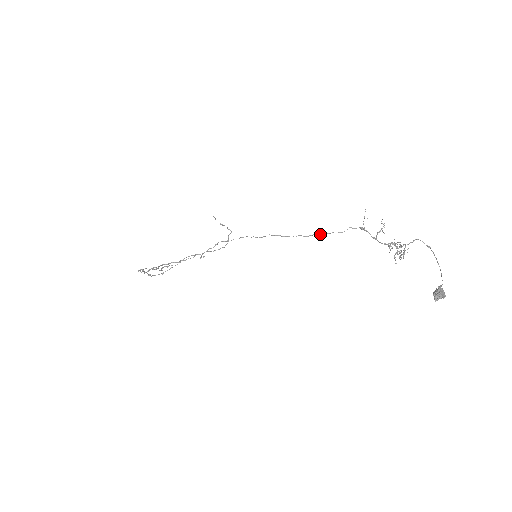
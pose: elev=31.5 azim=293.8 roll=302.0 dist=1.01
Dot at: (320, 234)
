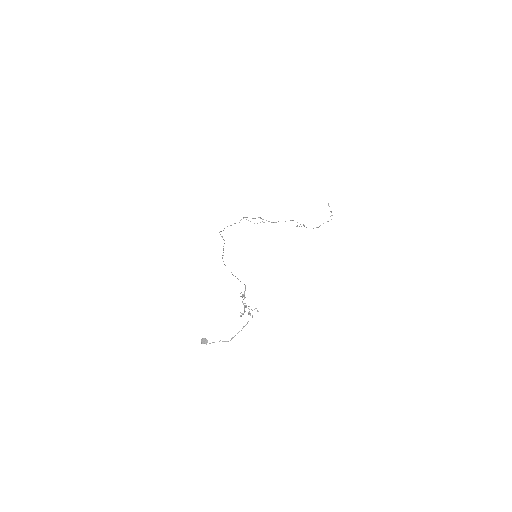
Dot at: (232, 274)
